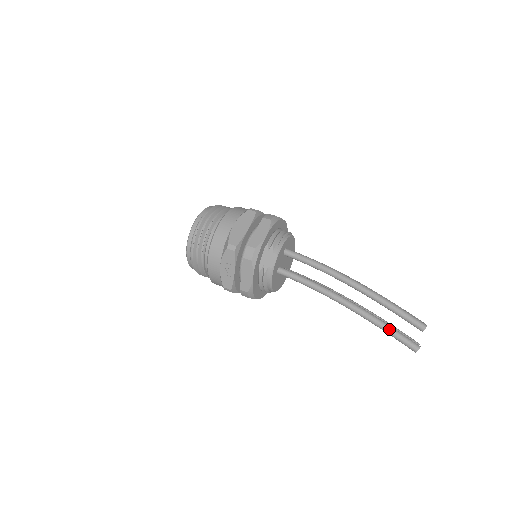
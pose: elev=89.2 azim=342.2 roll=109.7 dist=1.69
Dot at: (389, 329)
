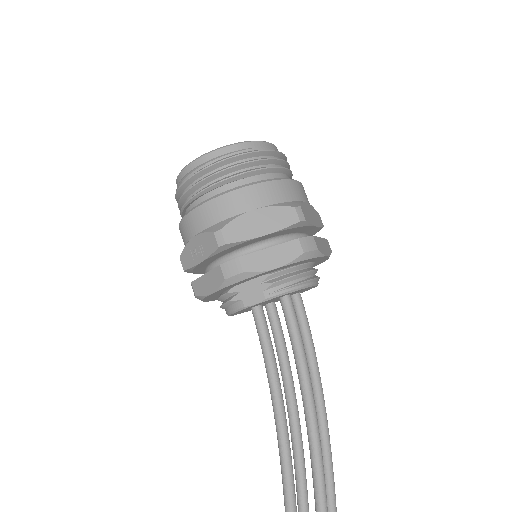
Dot at: (289, 504)
